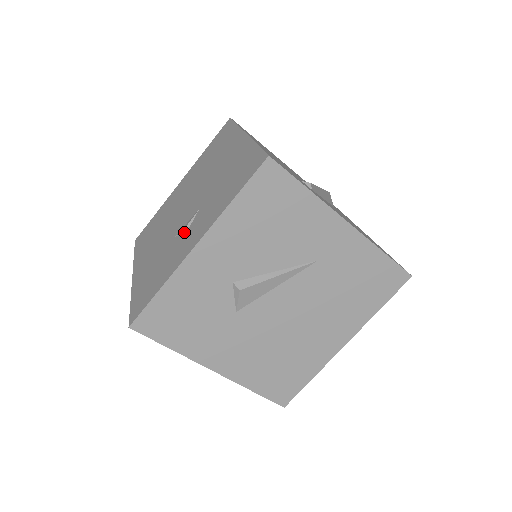
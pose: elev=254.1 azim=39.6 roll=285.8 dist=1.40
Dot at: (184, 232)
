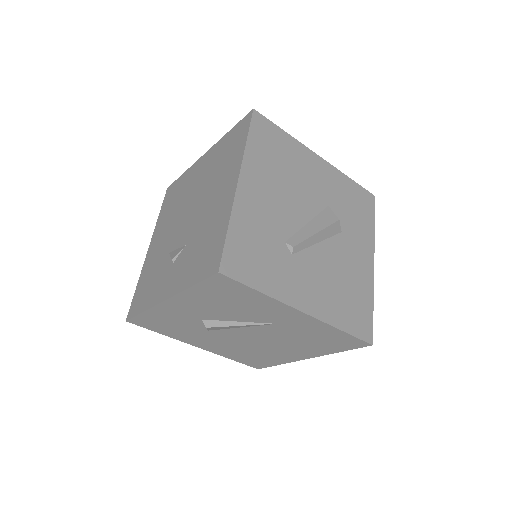
Dot at: (171, 261)
